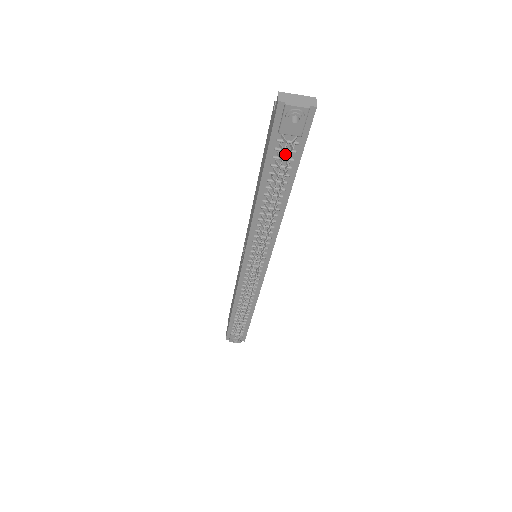
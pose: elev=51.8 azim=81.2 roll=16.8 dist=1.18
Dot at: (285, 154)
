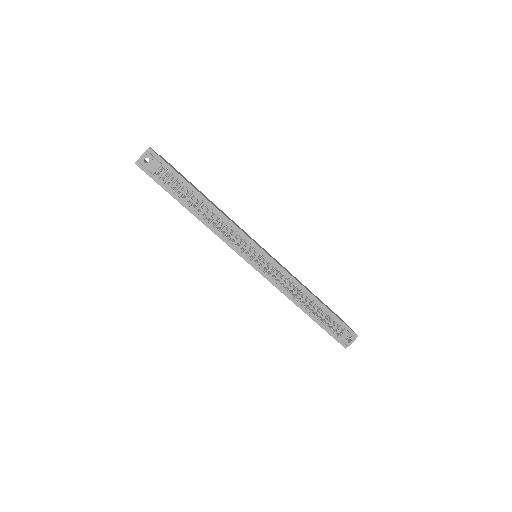
Dot at: (171, 181)
